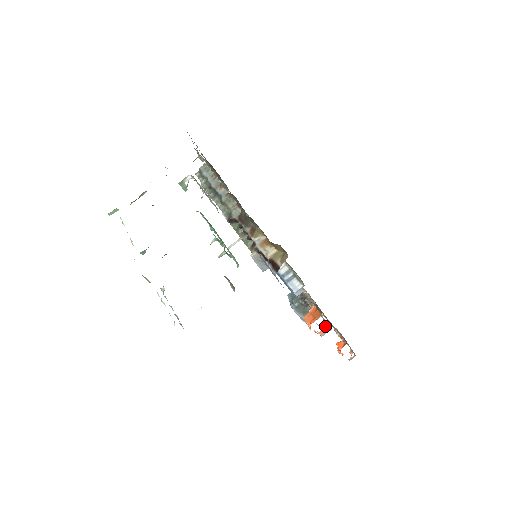
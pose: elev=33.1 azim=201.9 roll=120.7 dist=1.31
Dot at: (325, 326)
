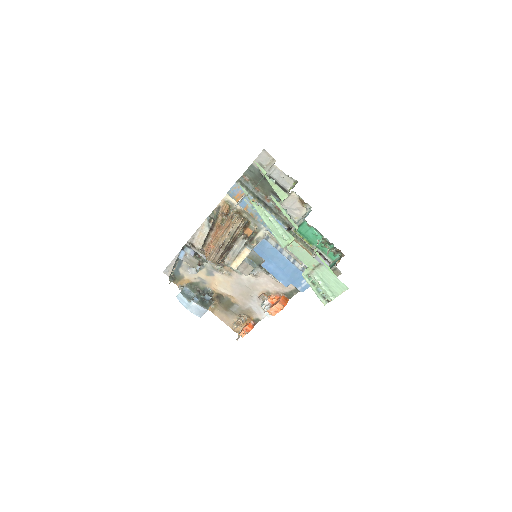
Dot at: occluded
